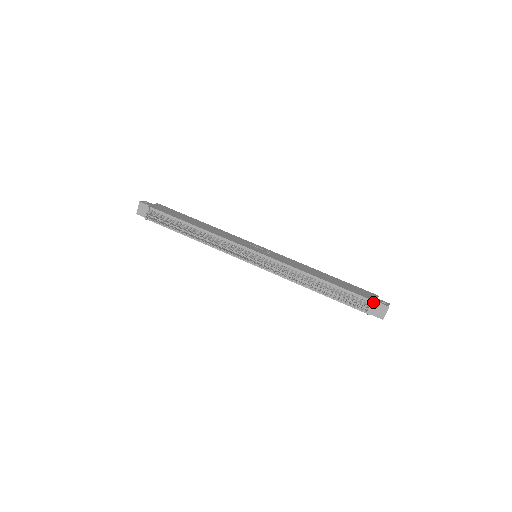
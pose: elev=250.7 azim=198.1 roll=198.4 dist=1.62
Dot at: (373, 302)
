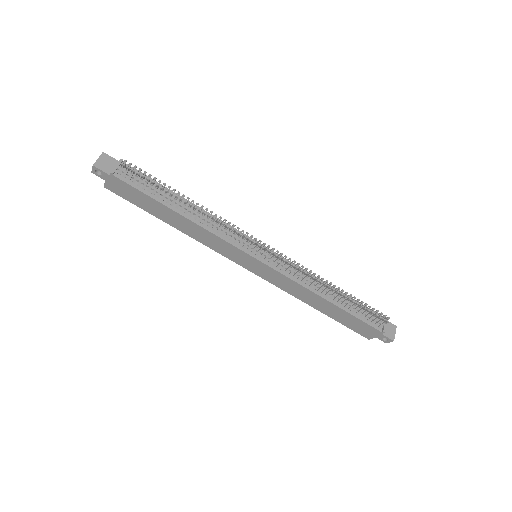
Dot at: (386, 317)
